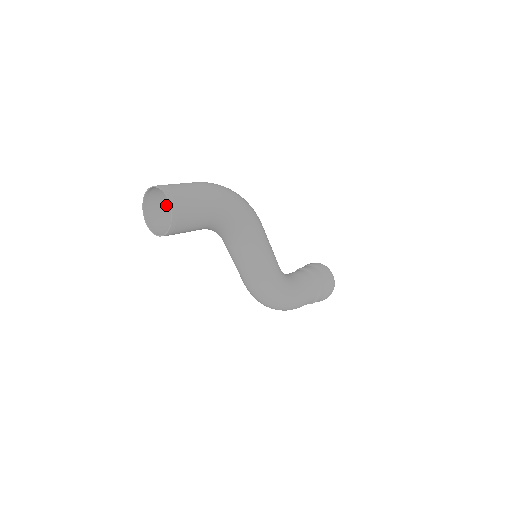
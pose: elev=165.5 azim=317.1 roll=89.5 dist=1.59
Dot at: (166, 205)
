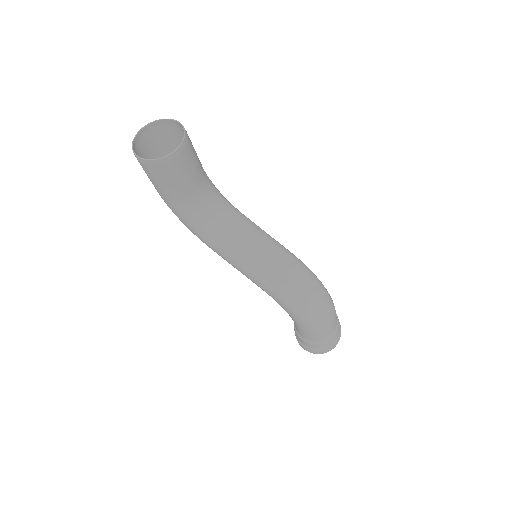
Dot at: (152, 179)
